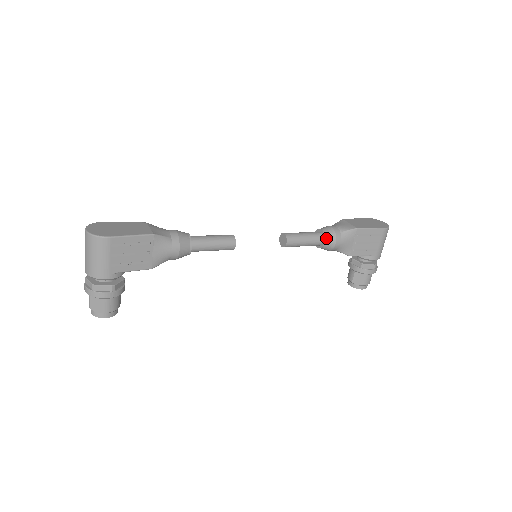
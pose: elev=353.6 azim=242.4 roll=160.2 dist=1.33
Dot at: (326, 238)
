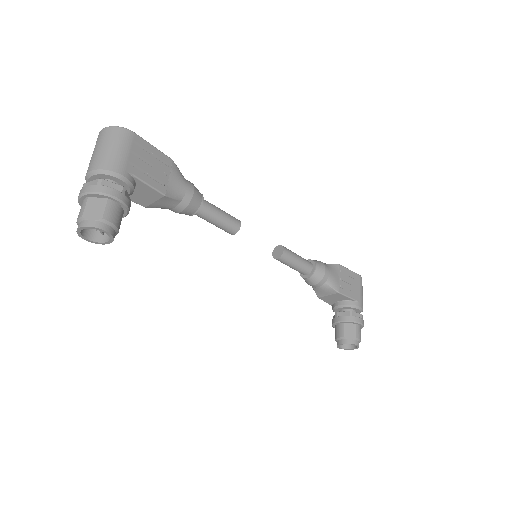
Dot at: (315, 263)
